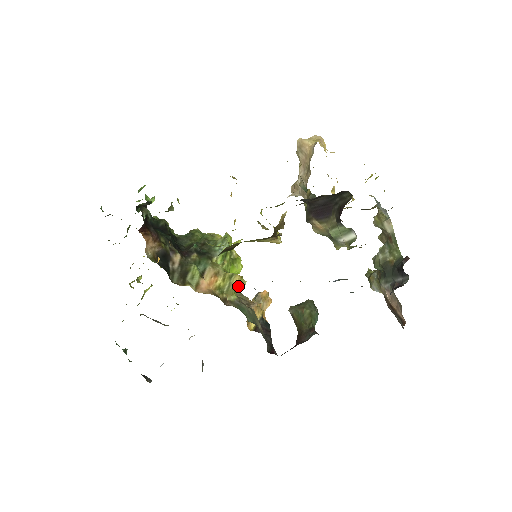
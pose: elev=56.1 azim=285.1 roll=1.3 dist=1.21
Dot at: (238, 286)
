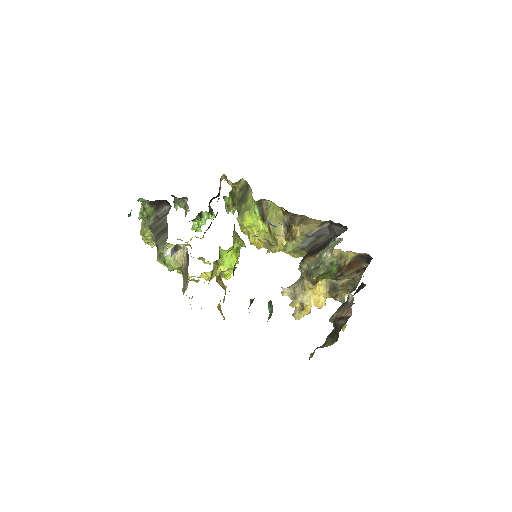
Dot at: (242, 241)
